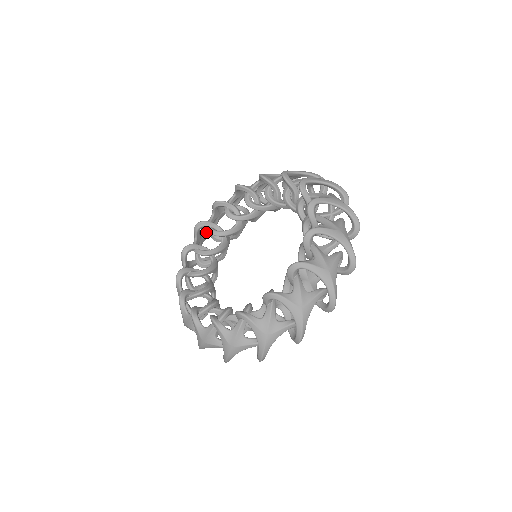
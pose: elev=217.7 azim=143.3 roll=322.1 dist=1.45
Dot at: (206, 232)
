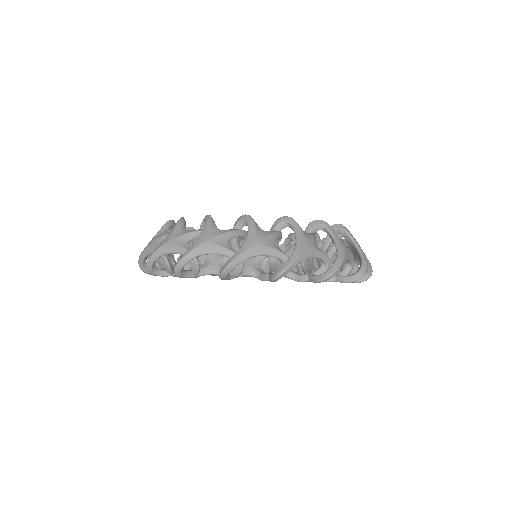
Dot at: occluded
